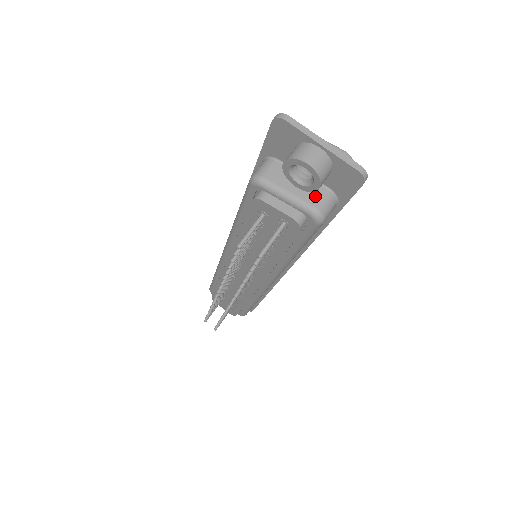
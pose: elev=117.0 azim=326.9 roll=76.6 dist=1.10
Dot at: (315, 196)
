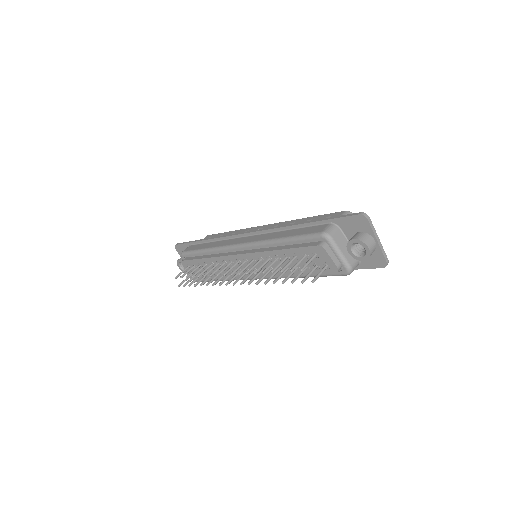
Dot at: (353, 260)
